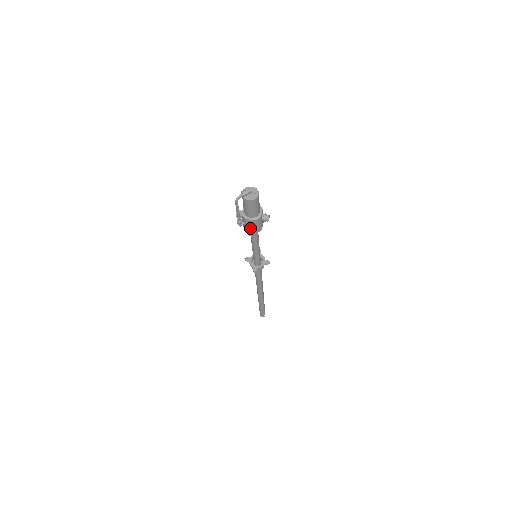
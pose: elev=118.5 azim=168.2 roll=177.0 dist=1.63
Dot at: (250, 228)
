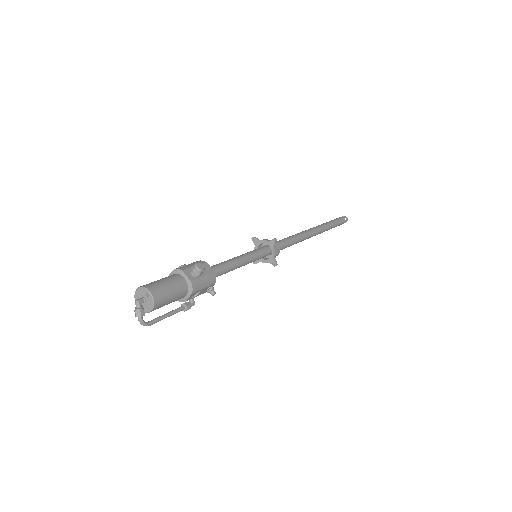
Dot at: (203, 291)
